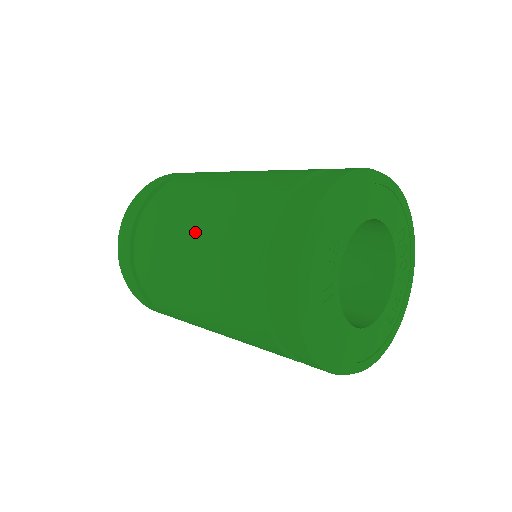
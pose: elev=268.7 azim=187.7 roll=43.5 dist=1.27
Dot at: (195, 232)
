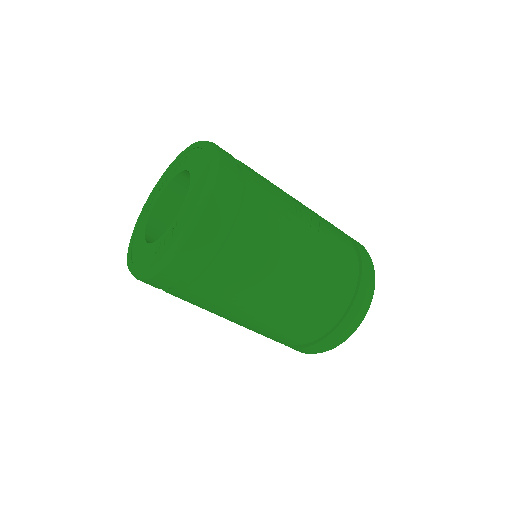
Dot at: (280, 296)
